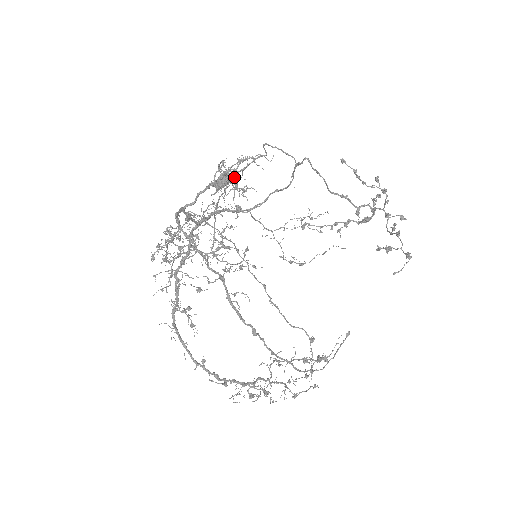
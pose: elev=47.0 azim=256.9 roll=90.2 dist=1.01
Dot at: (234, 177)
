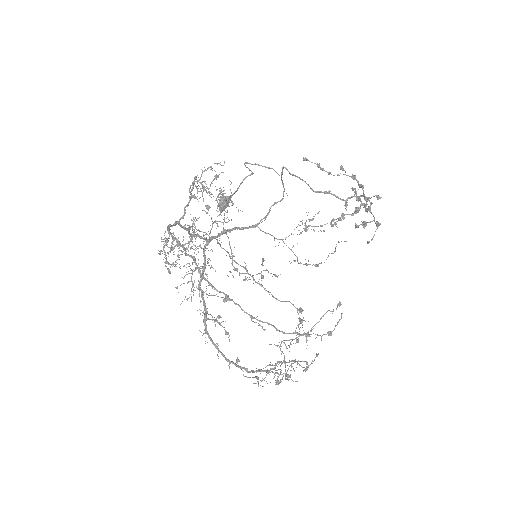
Dot at: occluded
